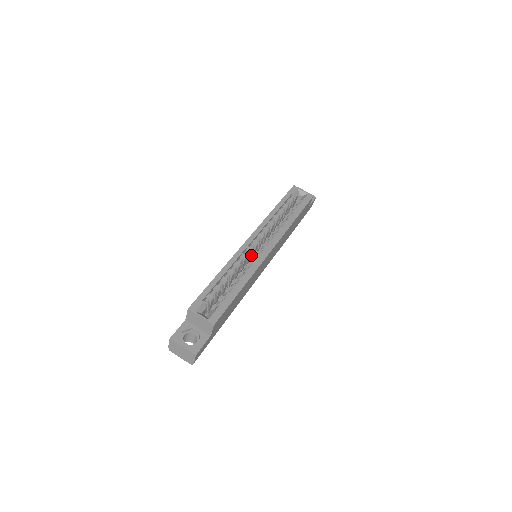
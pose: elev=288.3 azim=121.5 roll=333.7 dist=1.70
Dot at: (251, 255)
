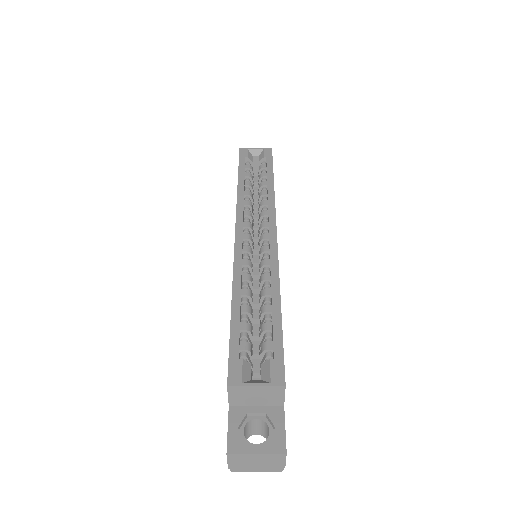
Dot at: occluded
